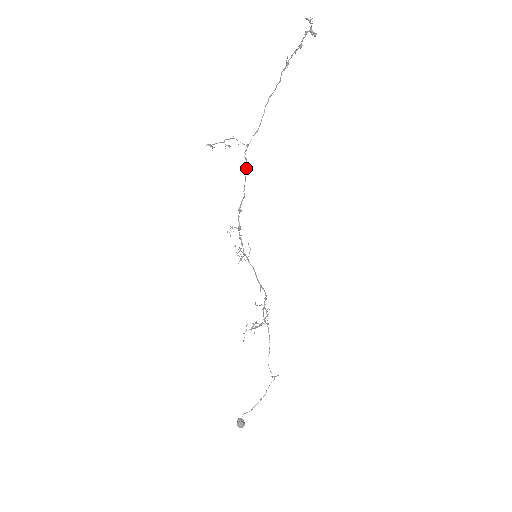
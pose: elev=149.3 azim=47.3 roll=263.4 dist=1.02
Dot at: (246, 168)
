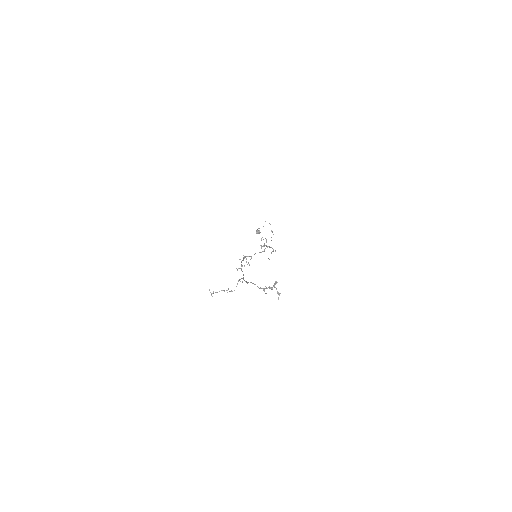
Dot at: (243, 278)
